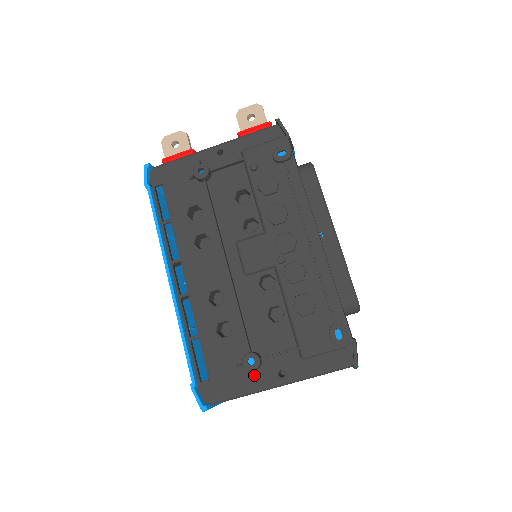
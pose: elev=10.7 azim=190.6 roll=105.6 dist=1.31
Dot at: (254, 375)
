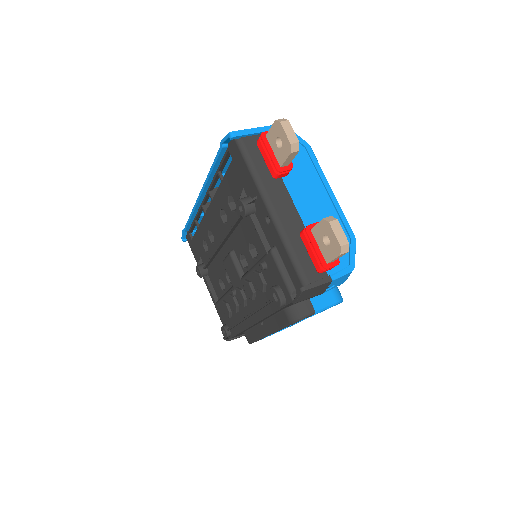
Dot at: occluded
